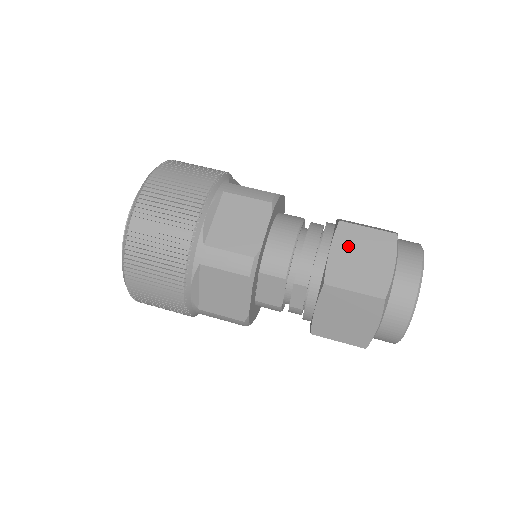
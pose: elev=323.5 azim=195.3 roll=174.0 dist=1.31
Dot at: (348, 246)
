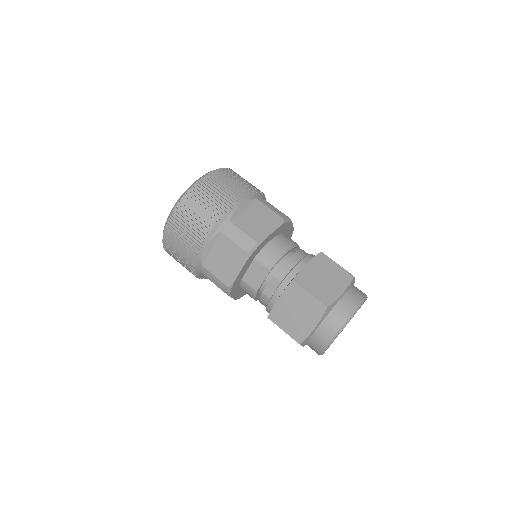
Dot at: (319, 267)
